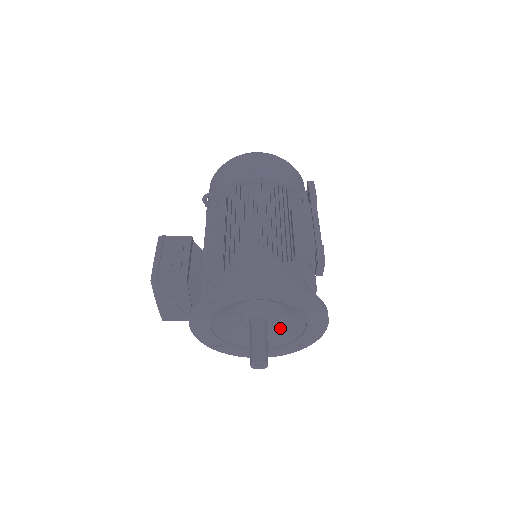
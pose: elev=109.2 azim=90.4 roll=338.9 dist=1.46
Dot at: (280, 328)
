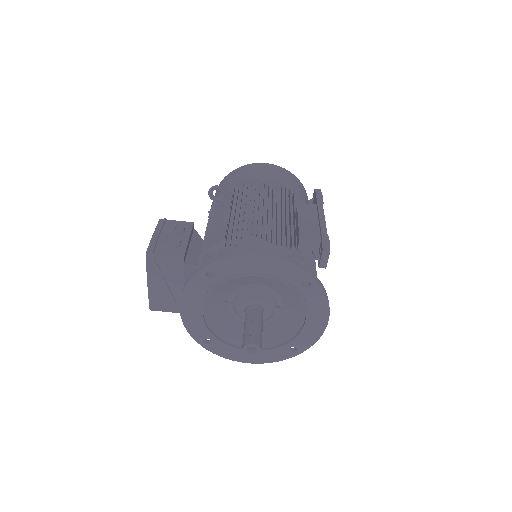
Dot at: (276, 326)
